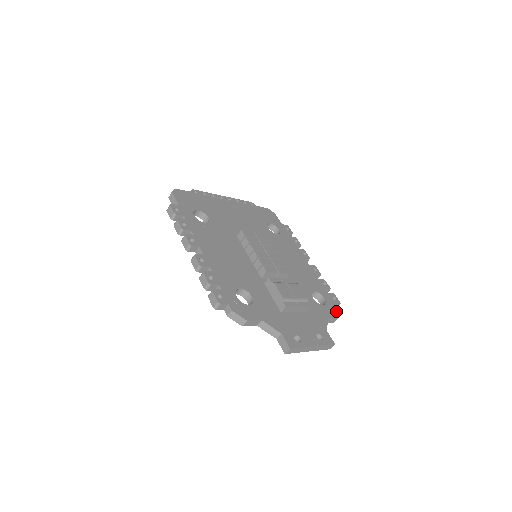
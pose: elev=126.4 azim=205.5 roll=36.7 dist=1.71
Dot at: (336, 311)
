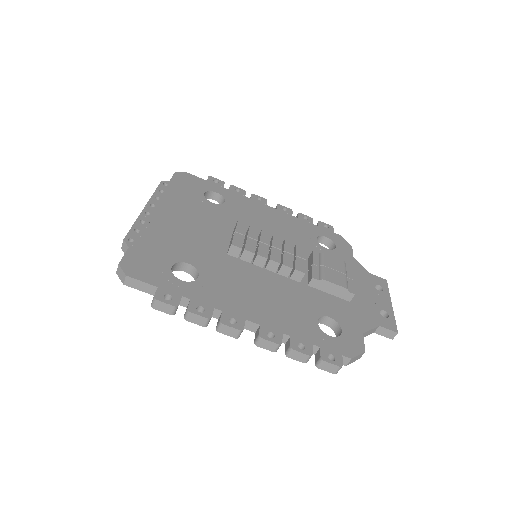
Dot at: (343, 241)
